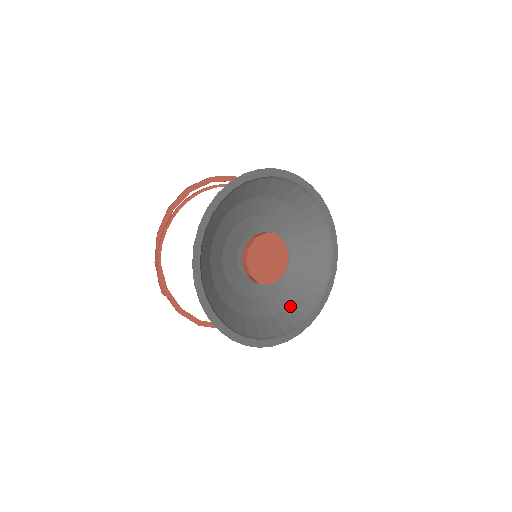
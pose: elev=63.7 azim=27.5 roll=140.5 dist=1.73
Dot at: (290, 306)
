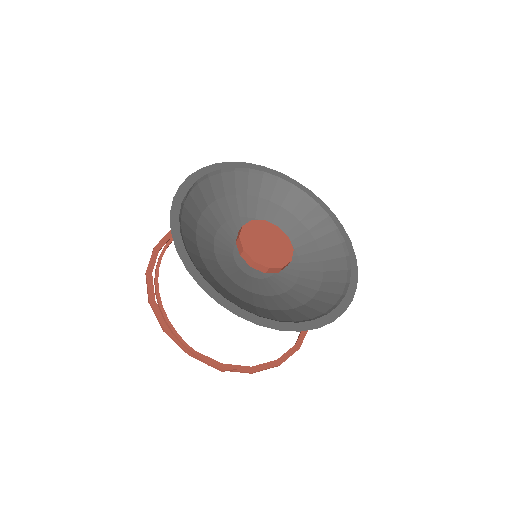
Dot at: (325, 263)
